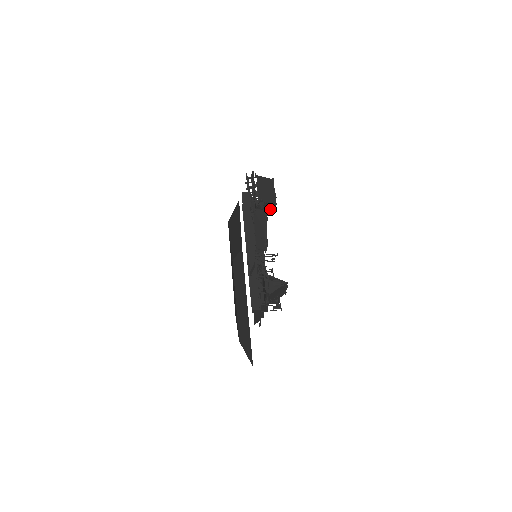
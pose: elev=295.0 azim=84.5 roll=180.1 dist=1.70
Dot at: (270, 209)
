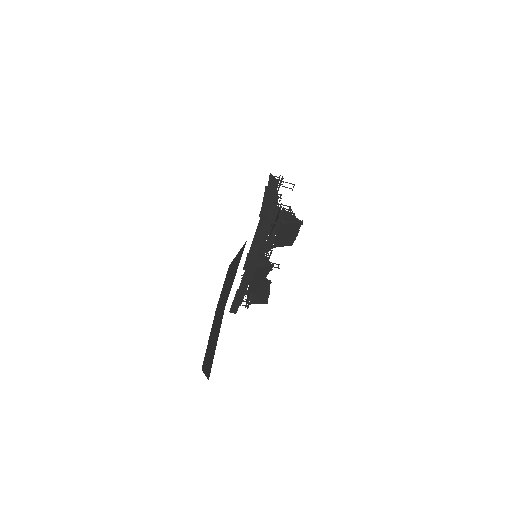
Dot at: occluded
